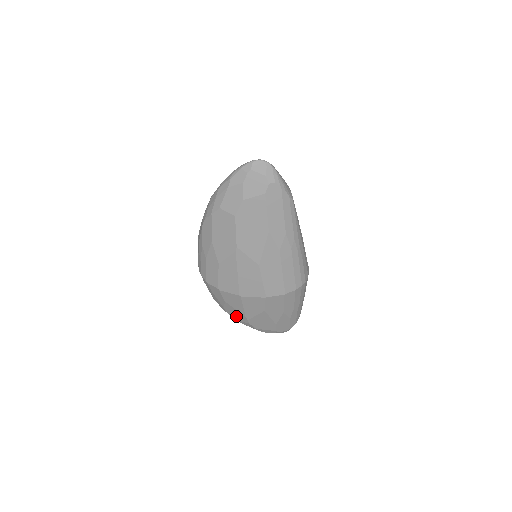
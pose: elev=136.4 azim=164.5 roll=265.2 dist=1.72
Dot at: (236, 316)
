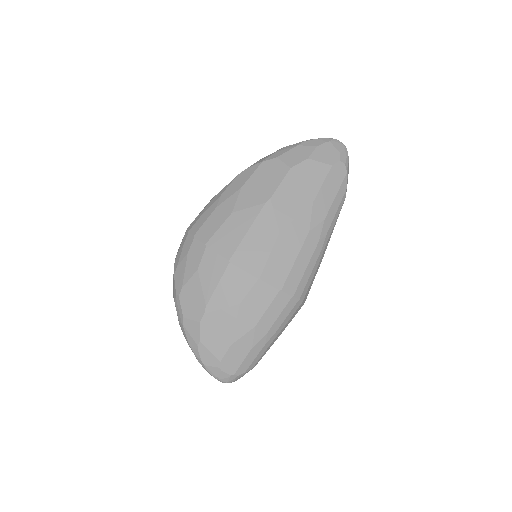
Dot at: (190, 305)
